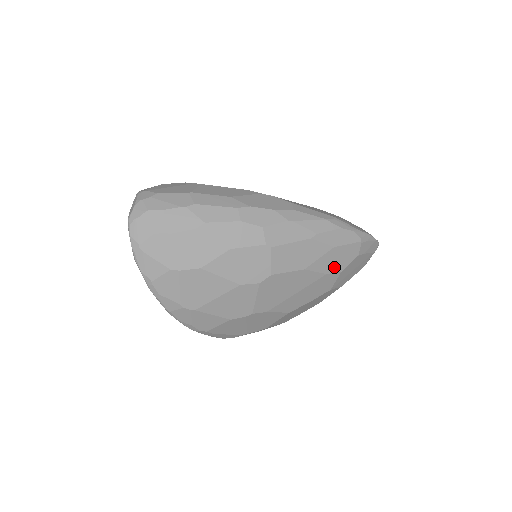
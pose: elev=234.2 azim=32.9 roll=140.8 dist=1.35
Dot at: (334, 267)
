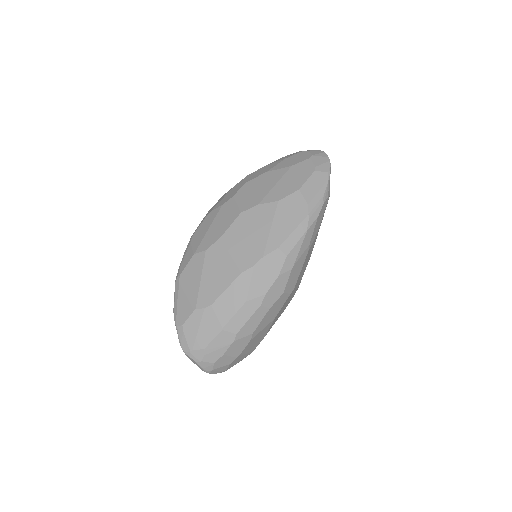
Dot at: (320, 225)
